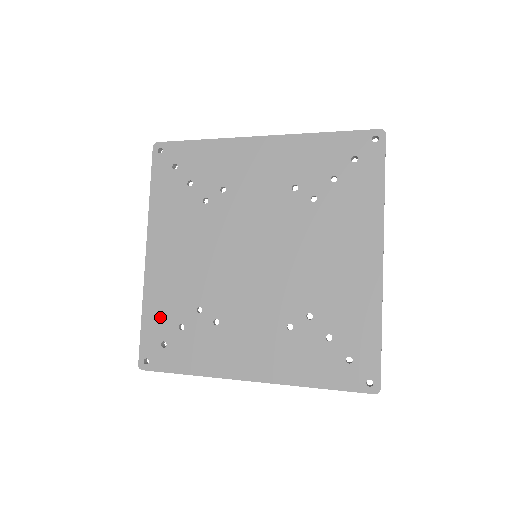
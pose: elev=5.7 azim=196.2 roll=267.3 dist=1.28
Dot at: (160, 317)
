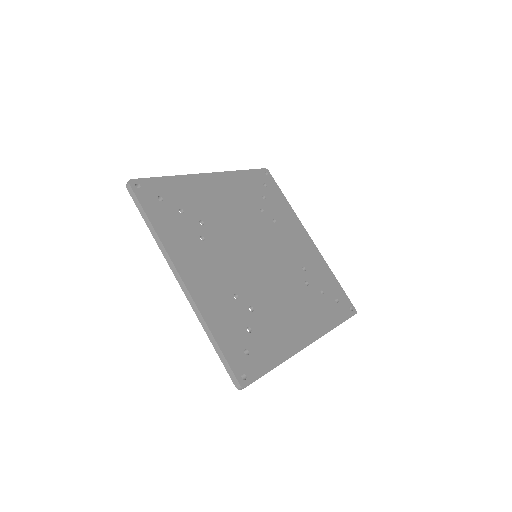
Dot at: (177, 192)
